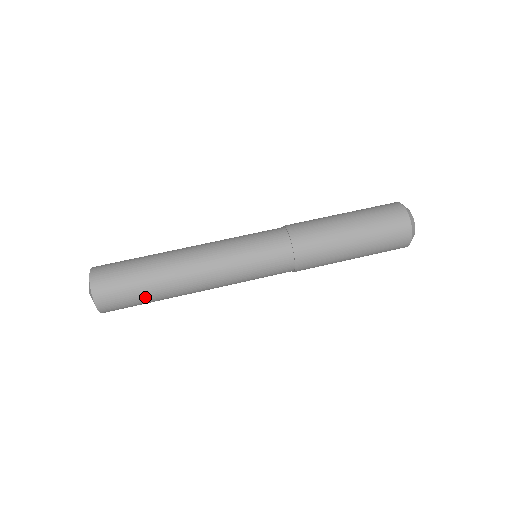
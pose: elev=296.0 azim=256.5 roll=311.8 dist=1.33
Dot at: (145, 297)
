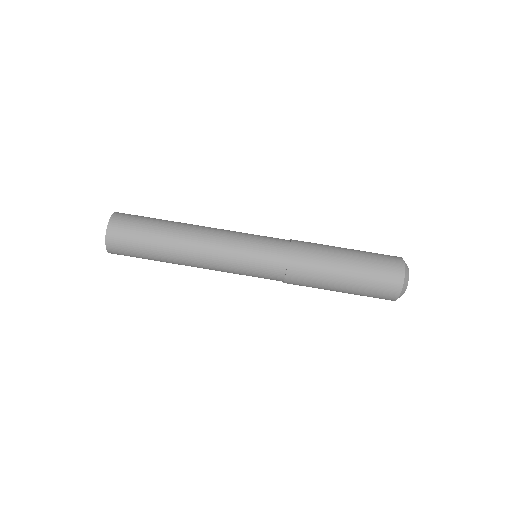
Dot at: (149, 258)
